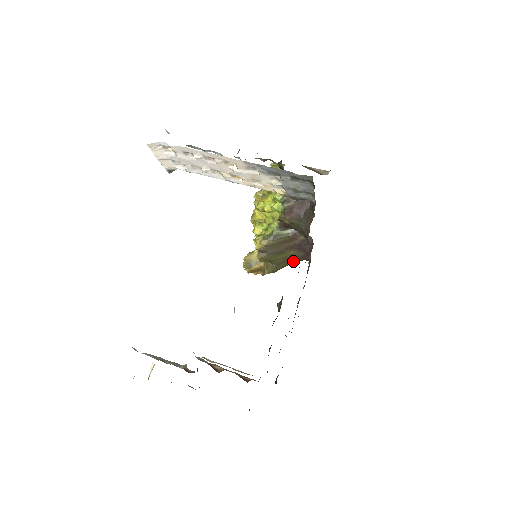
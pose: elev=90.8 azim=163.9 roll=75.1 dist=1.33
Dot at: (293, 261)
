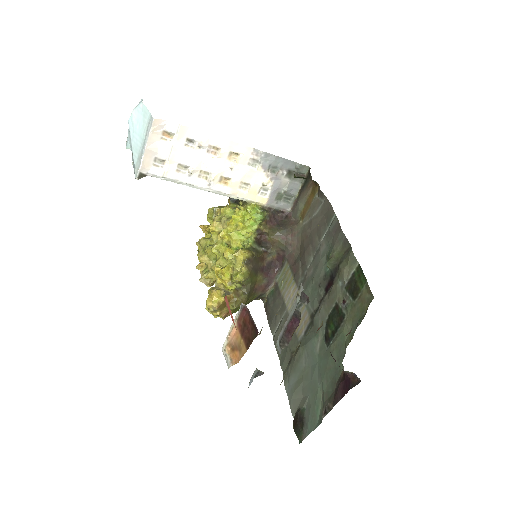
Dot at: (254, 295)
